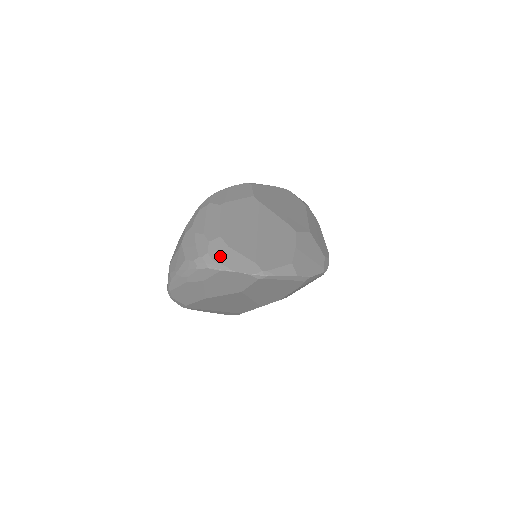
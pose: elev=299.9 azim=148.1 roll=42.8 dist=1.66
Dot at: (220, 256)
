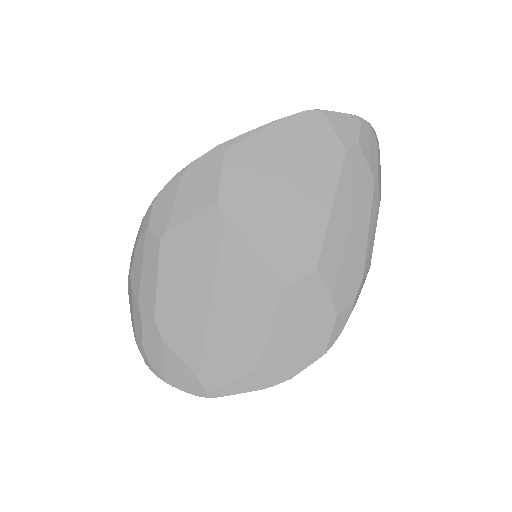
Dot at: (155, 355)
